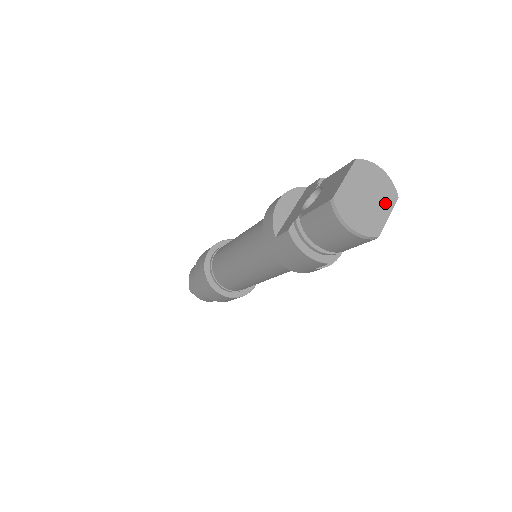
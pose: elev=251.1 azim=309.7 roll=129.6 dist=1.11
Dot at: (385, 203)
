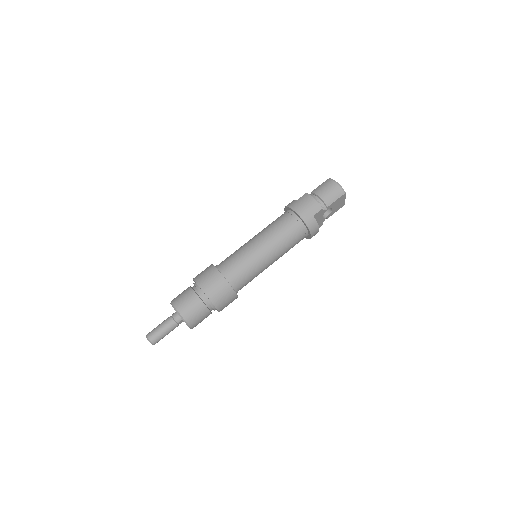
Dot at: occluded
